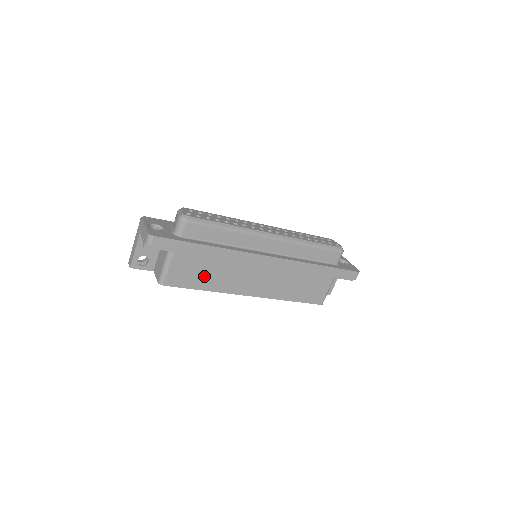
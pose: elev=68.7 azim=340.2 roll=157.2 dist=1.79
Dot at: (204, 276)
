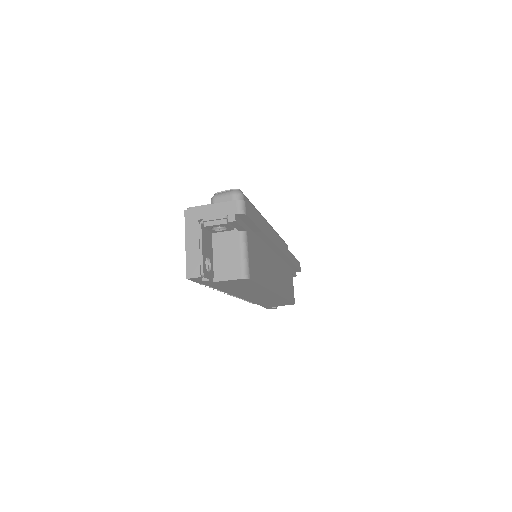
Dot at: (261, 267)
